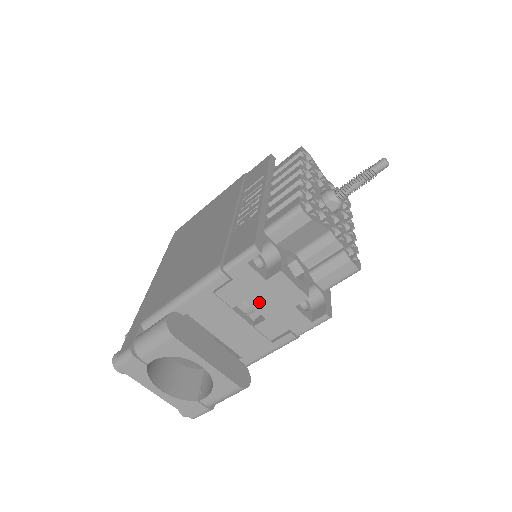
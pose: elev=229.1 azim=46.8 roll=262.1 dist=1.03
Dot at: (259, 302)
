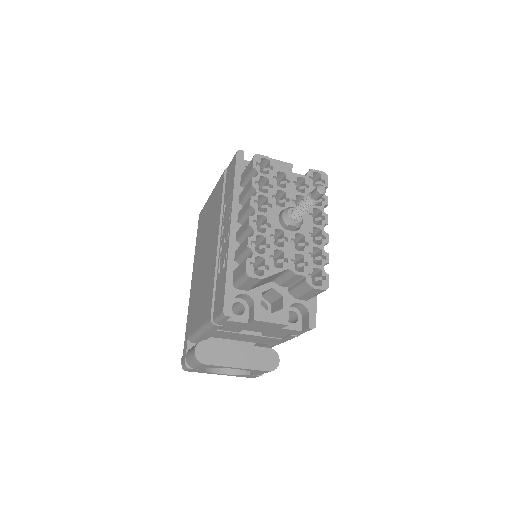
Dot at: (254, 329)
